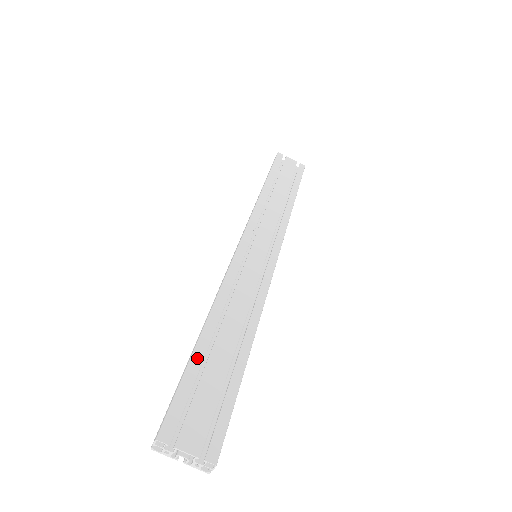
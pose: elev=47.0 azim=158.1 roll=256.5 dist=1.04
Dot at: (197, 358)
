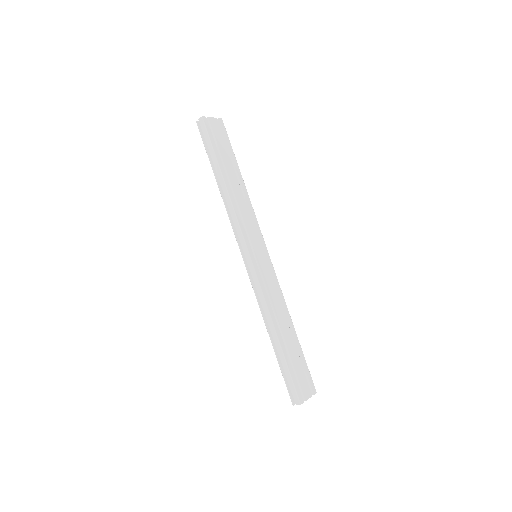
Dot at: (286, 356)
